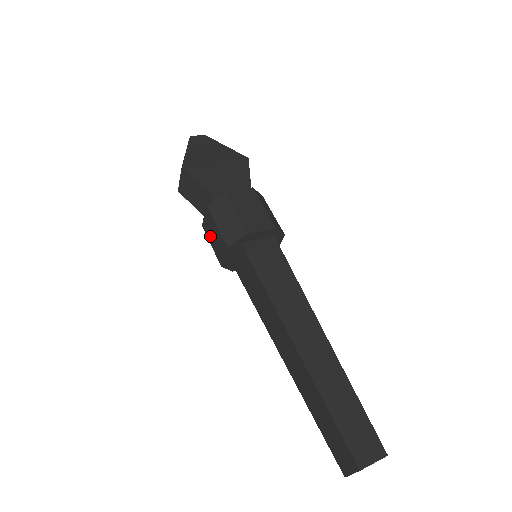
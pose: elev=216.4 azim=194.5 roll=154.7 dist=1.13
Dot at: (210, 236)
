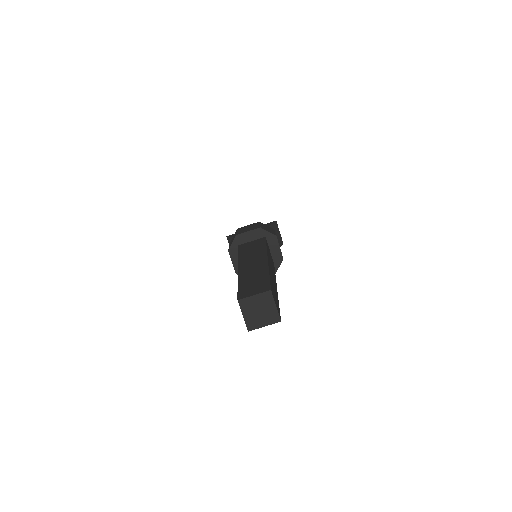
Dot at: occluded
